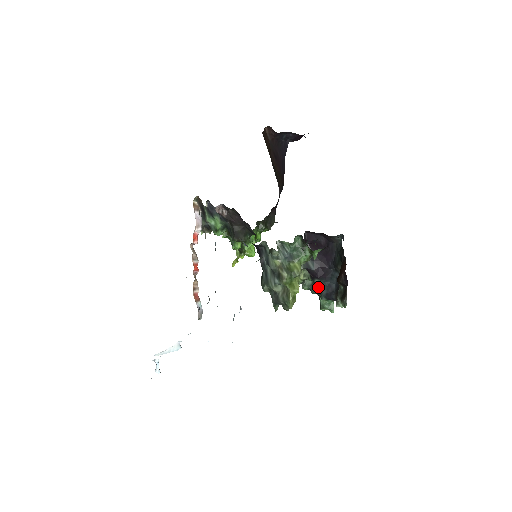
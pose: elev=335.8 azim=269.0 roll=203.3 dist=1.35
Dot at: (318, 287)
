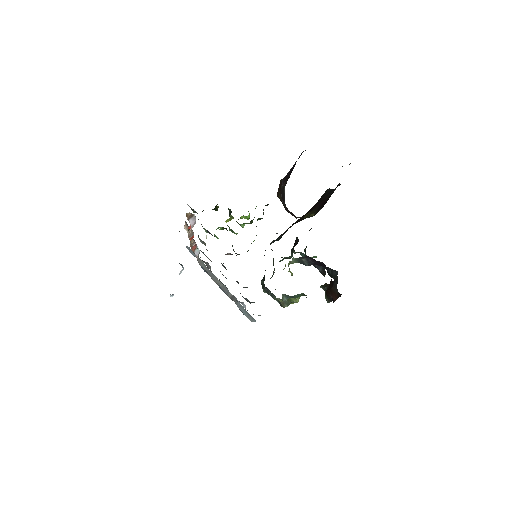
Dot at: occluded
